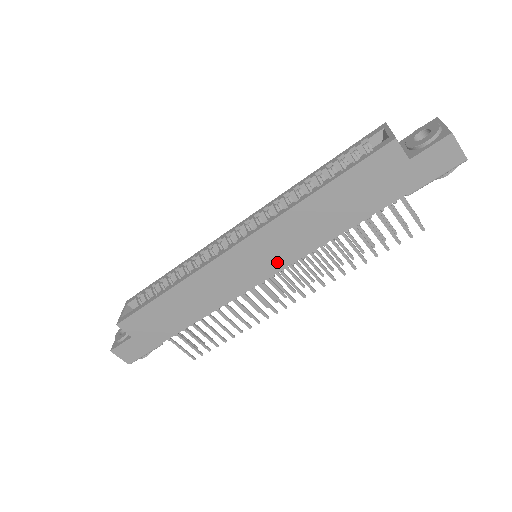
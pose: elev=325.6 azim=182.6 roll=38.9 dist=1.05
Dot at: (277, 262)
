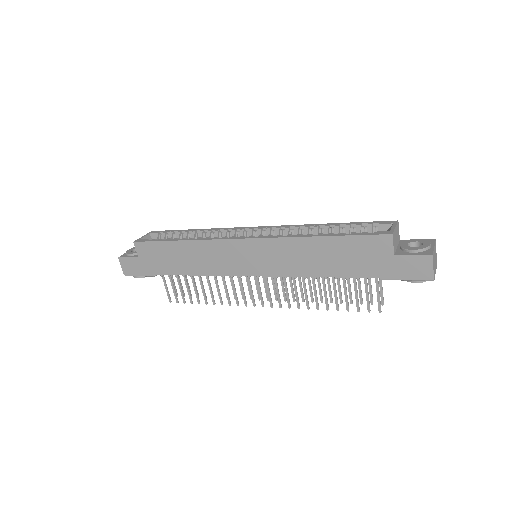
Dot at: (266, 268)
